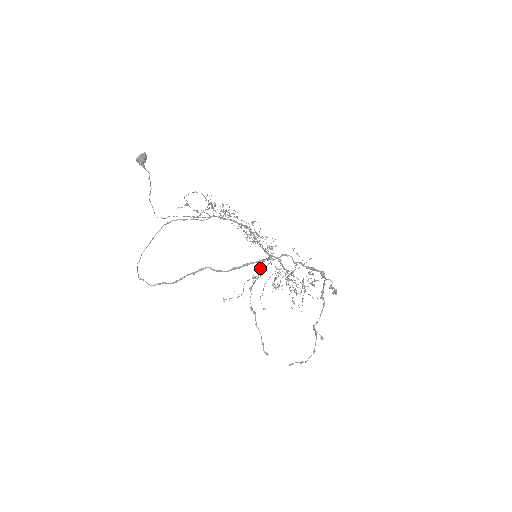
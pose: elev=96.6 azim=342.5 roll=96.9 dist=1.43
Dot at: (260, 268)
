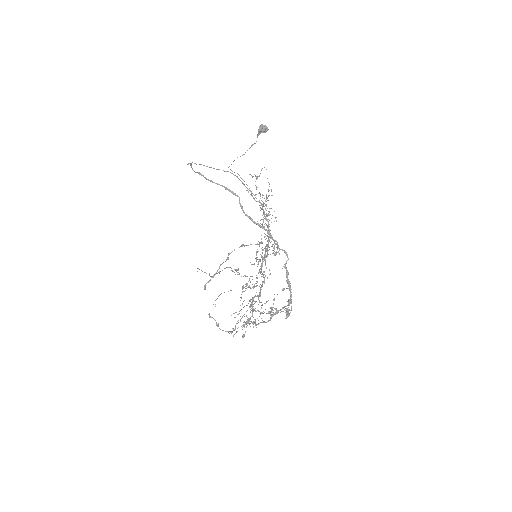
Dot at: (262, 242)
